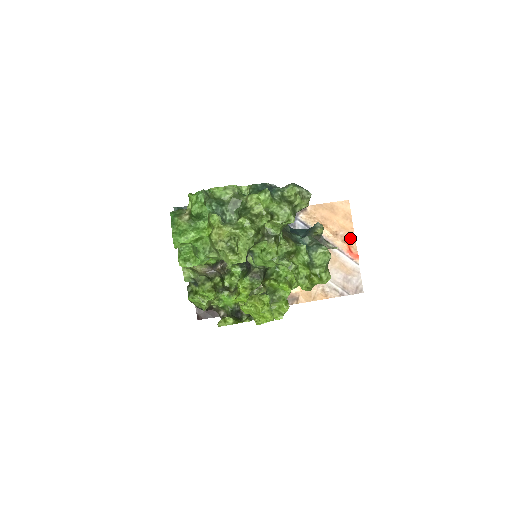
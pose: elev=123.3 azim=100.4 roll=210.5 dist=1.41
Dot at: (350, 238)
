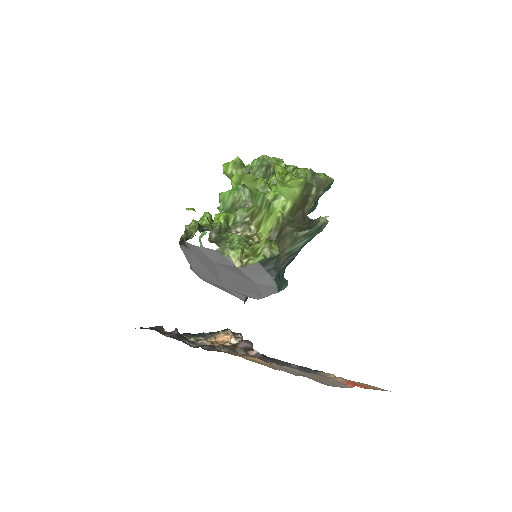
Dot at: (362, 385)
